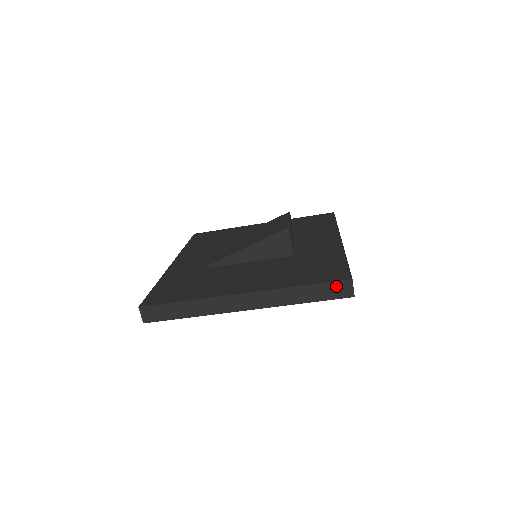
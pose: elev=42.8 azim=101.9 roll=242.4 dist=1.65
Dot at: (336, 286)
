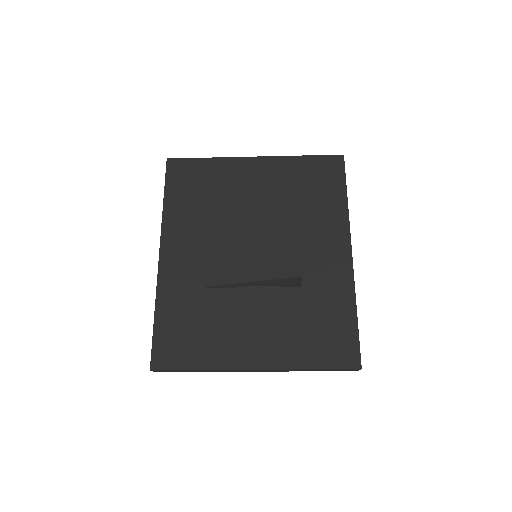
Dot at: occluded
